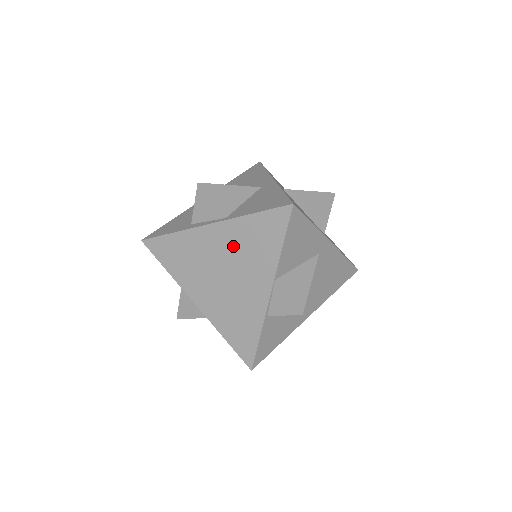
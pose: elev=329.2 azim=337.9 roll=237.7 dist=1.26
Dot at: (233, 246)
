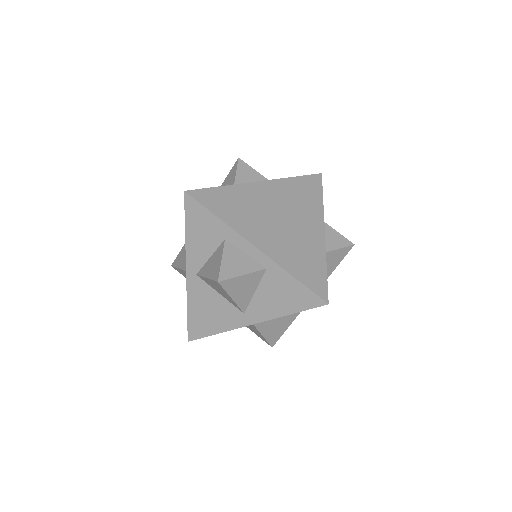
Dot at: (284, 197)
